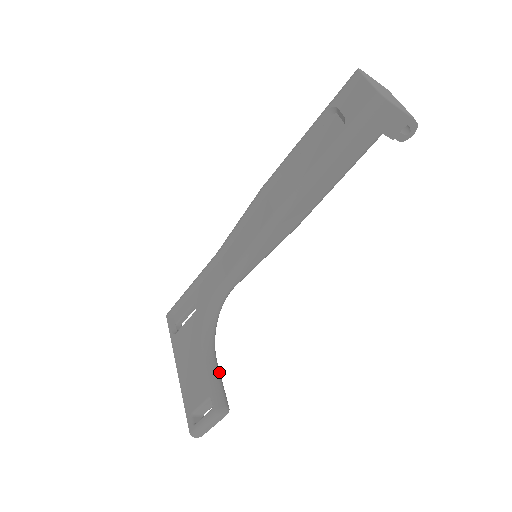
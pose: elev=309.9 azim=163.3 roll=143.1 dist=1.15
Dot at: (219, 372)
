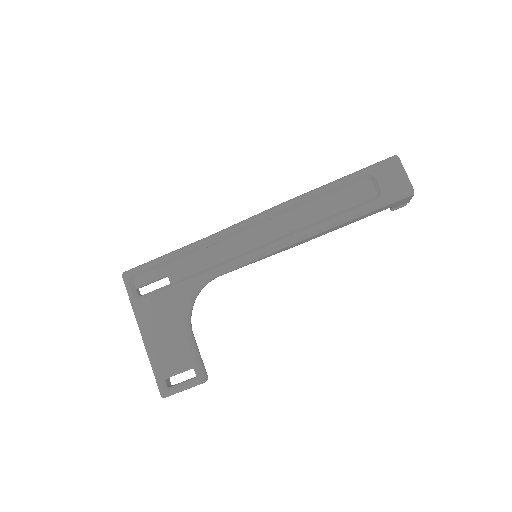
Dot at: occluded
